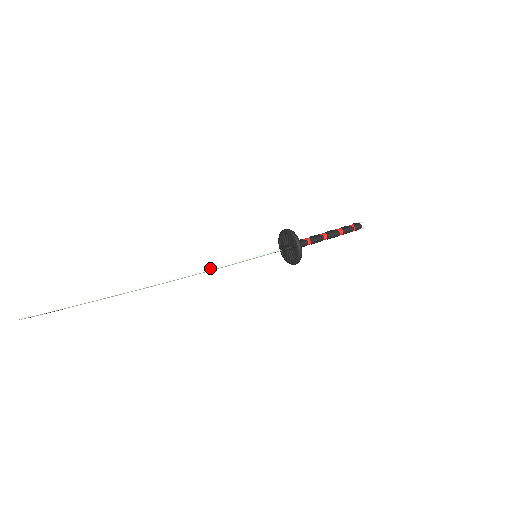
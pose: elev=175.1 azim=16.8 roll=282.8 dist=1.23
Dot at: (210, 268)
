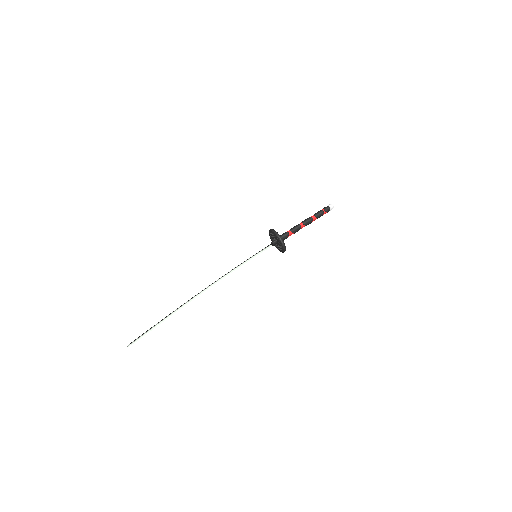
Dot at: (226, 274)
